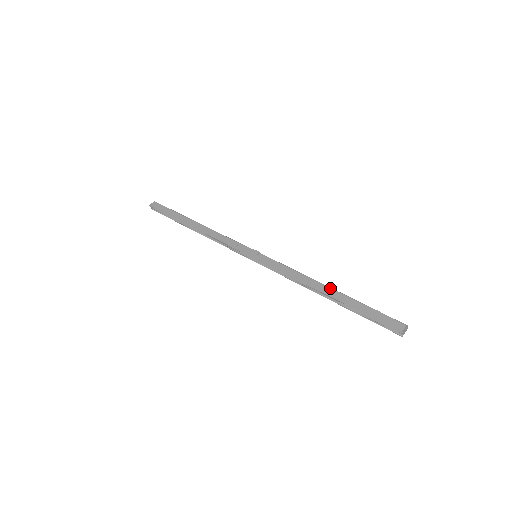
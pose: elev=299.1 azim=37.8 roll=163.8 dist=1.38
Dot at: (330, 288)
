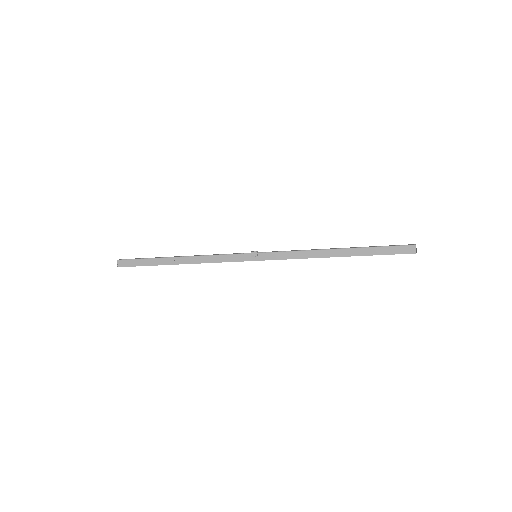
Dot at: (339, 250)
